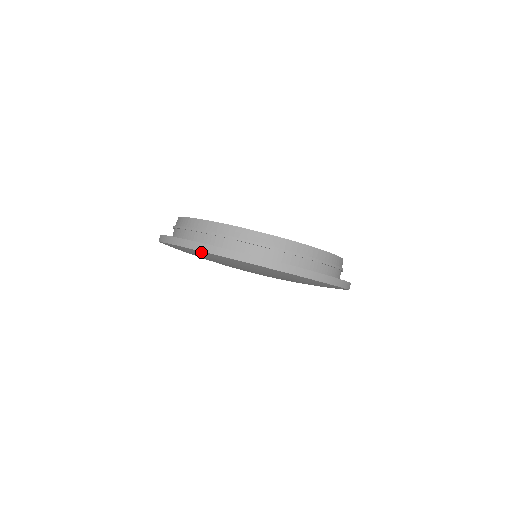
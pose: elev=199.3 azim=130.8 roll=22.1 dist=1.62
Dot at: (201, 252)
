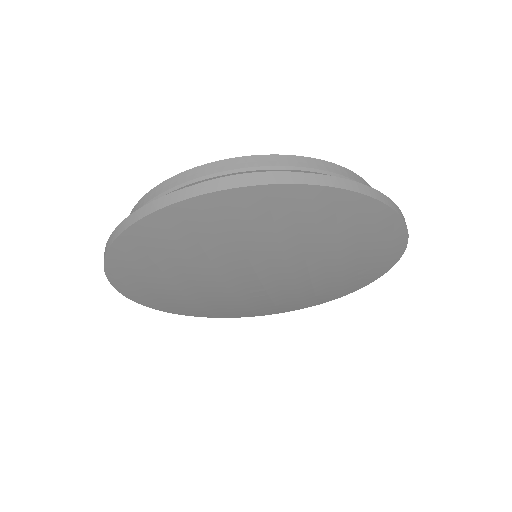
Dot at: (114, 274)
